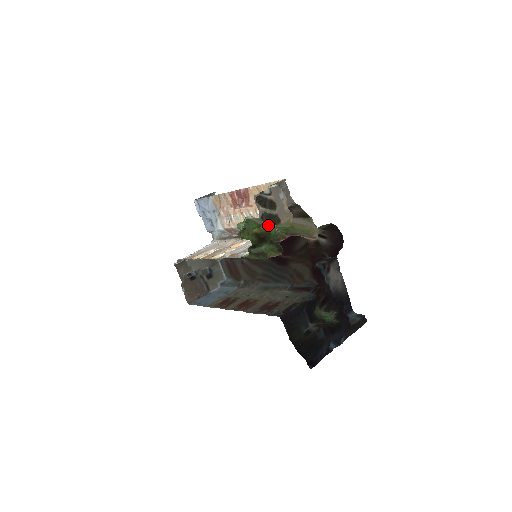
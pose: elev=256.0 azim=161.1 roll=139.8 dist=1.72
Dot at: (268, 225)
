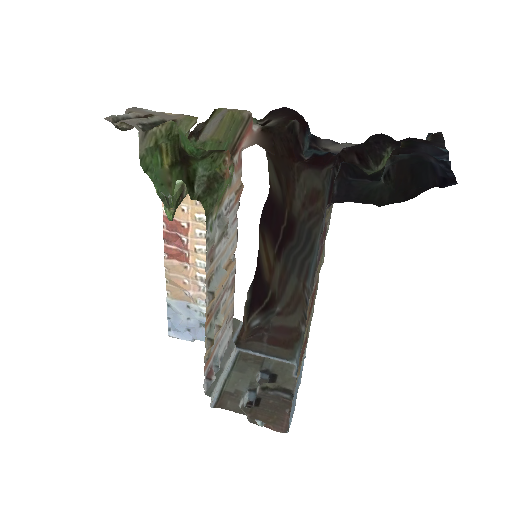
Dot at: (162, 130)
